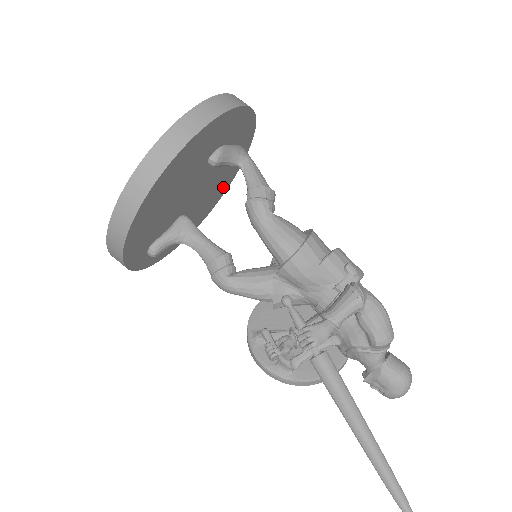
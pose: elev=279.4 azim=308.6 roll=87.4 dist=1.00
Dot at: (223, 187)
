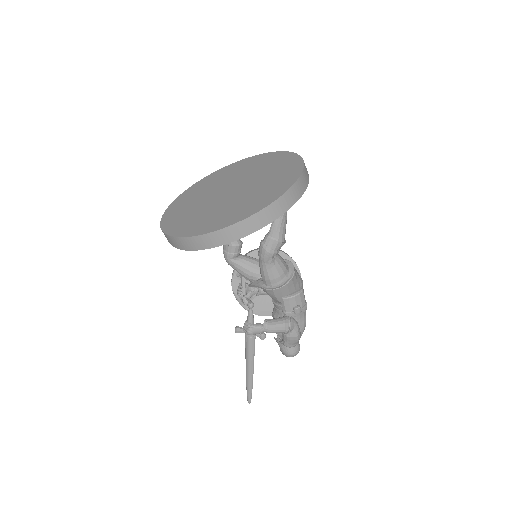
Dot at: occluded
